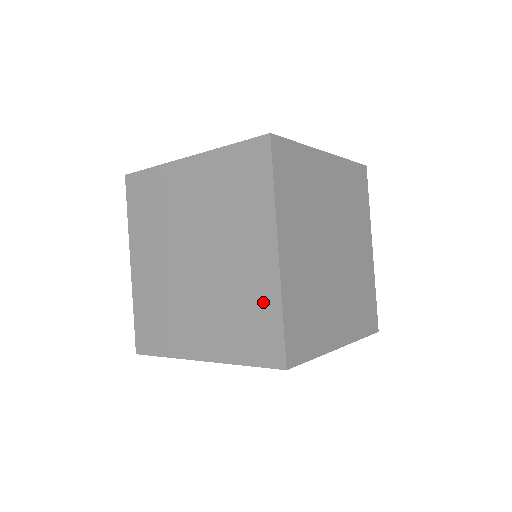
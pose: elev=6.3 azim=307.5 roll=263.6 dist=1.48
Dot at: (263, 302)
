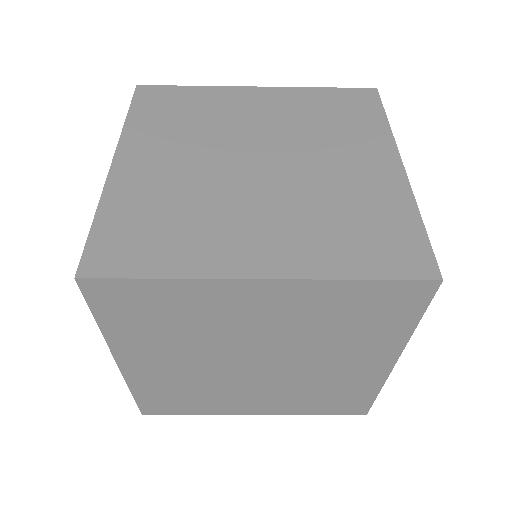
Dot at: (387, 207)
